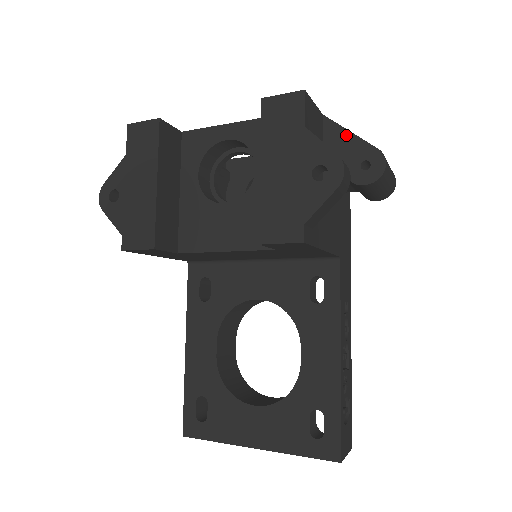
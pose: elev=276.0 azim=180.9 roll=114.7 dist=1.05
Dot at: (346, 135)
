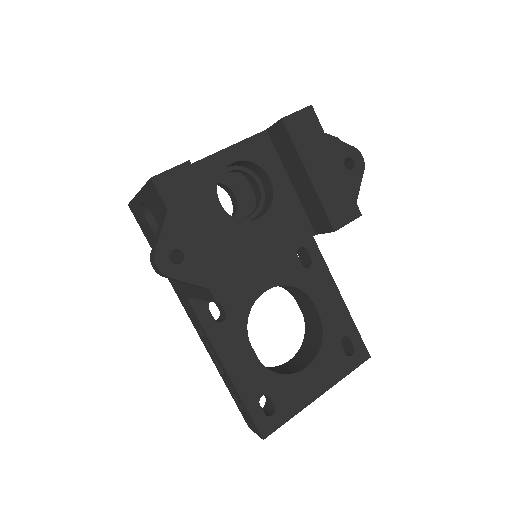
Dot at: occluded
